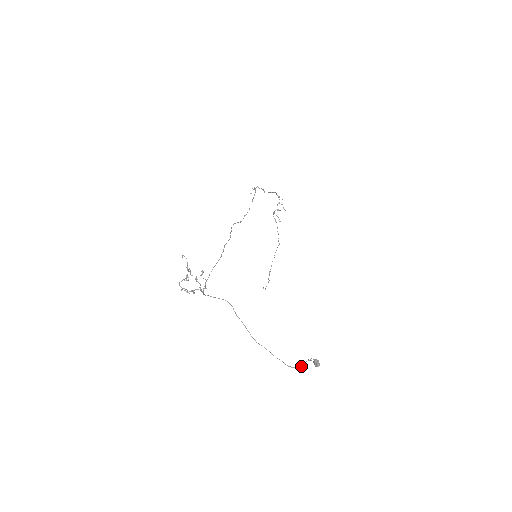
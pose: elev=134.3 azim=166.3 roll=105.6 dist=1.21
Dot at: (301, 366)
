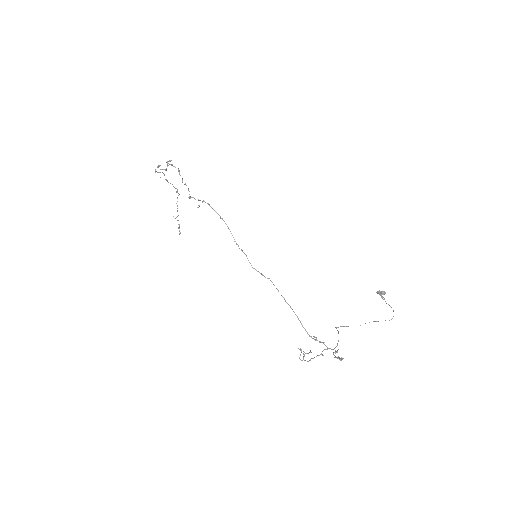
Dot at: occluded
